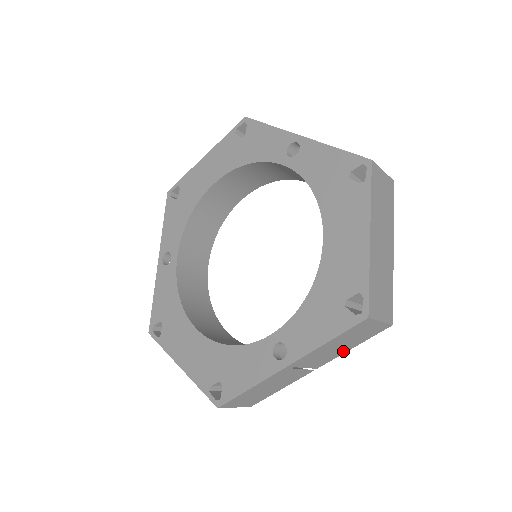
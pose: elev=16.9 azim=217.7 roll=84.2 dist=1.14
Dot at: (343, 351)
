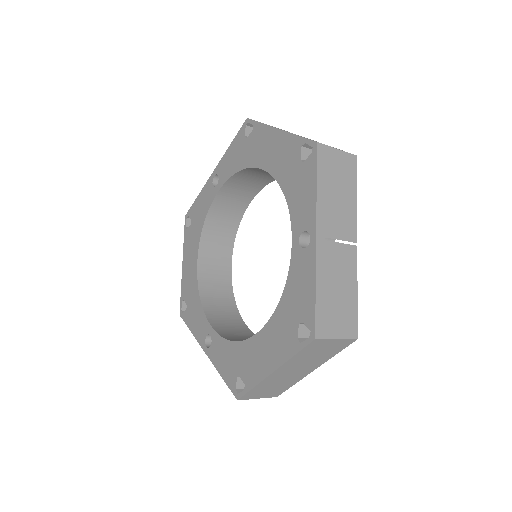
Dot at: occluded
